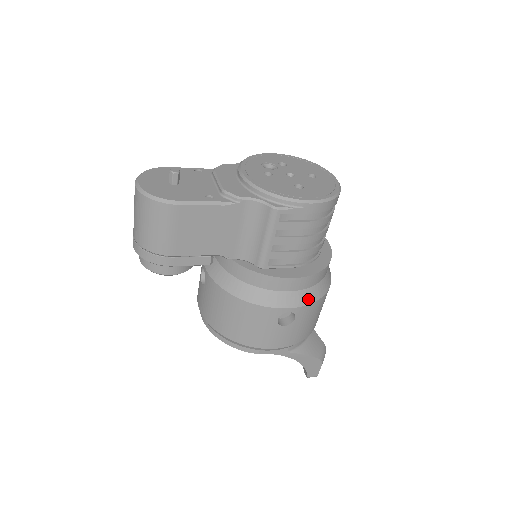
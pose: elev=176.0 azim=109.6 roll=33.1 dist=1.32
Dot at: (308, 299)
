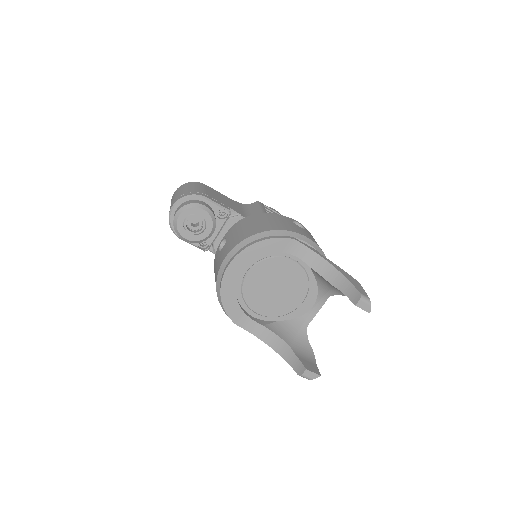
Dot at: occluded
